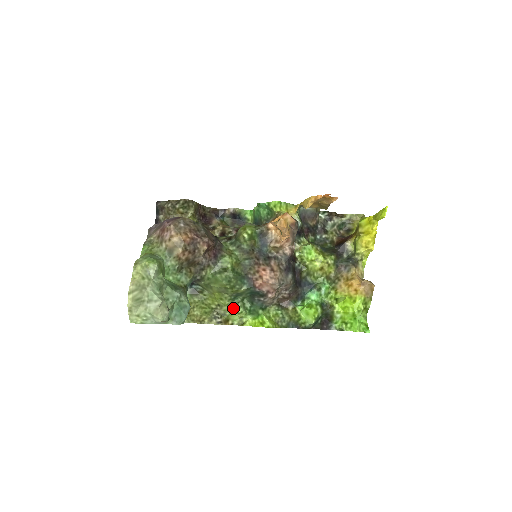
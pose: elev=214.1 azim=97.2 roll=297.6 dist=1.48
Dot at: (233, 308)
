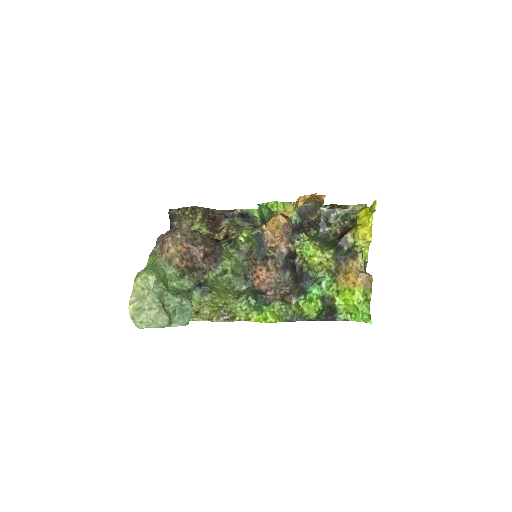
Dot at: (238, 306)
